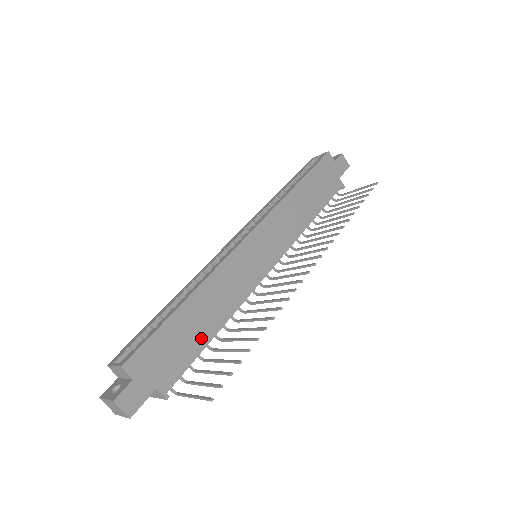
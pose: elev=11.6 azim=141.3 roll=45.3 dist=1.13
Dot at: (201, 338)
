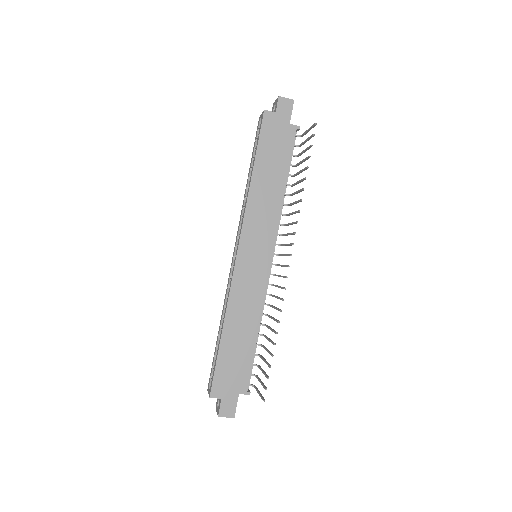
Dot at: (248, 347)
